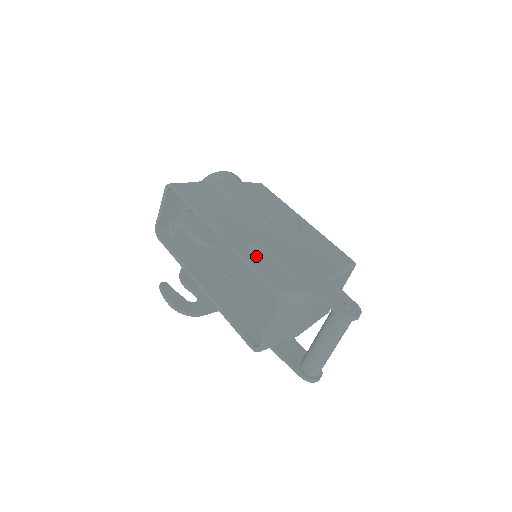
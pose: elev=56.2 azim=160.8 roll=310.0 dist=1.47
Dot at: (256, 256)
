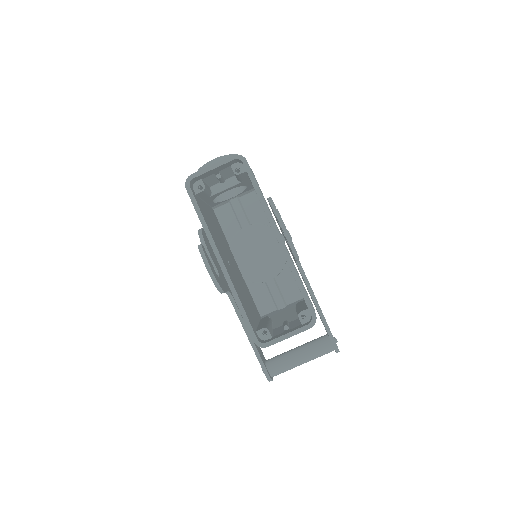
Dot at: occluded
